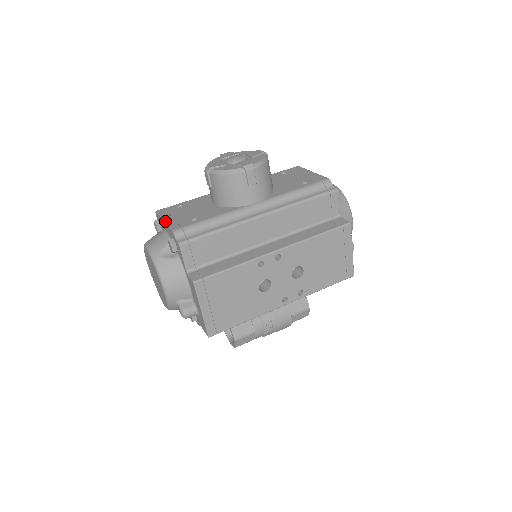
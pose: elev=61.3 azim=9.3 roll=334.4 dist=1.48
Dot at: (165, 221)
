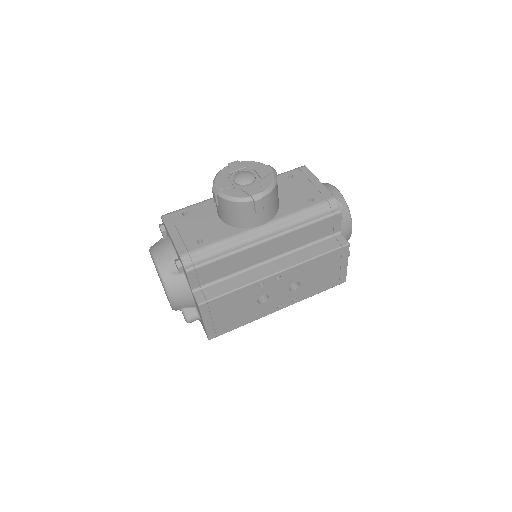
Dot at: (172, 237)
